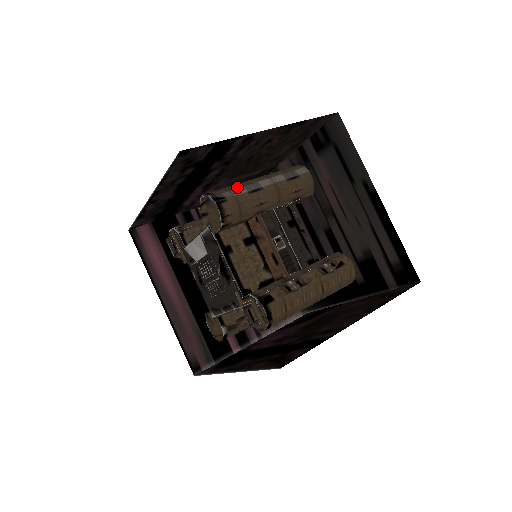
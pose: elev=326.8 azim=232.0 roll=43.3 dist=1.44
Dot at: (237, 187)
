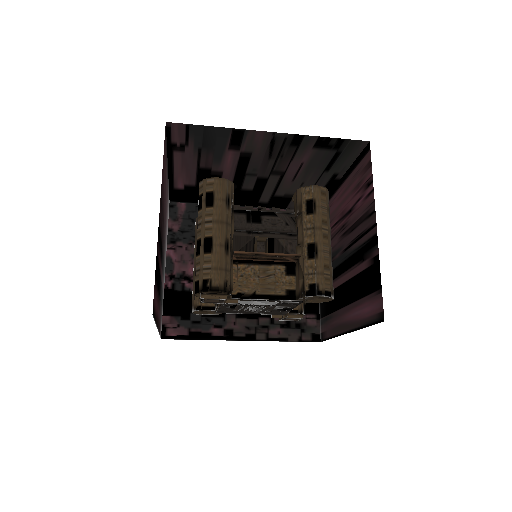
Dot at: (331, 267)
